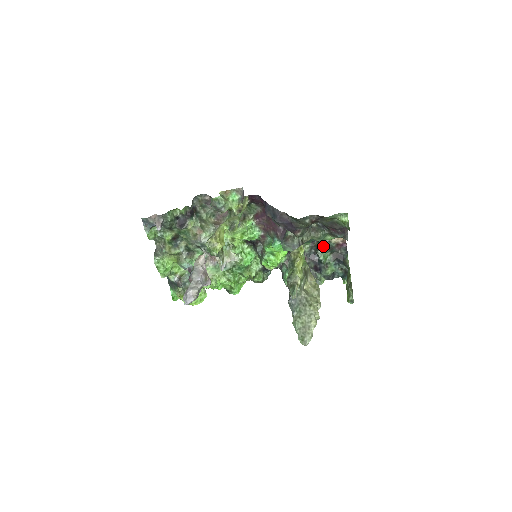
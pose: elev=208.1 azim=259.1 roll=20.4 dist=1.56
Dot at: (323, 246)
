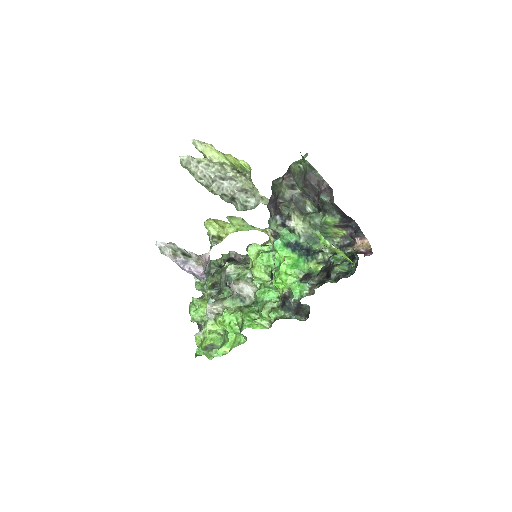
Dot at: occluded
